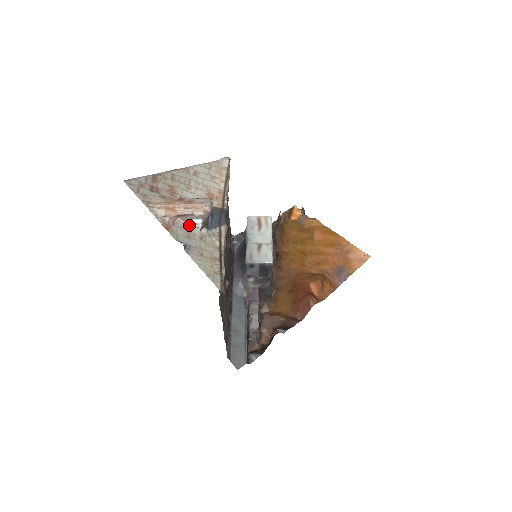
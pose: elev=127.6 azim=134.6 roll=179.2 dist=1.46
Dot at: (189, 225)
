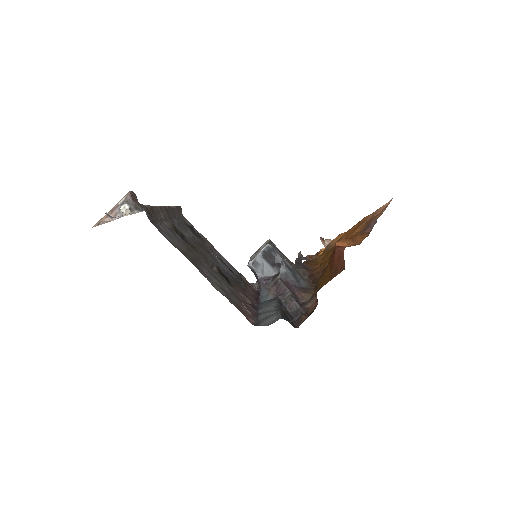
Dot at: (121, 216)
